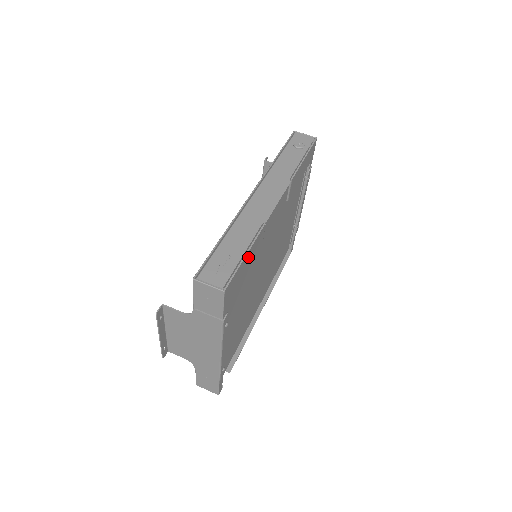
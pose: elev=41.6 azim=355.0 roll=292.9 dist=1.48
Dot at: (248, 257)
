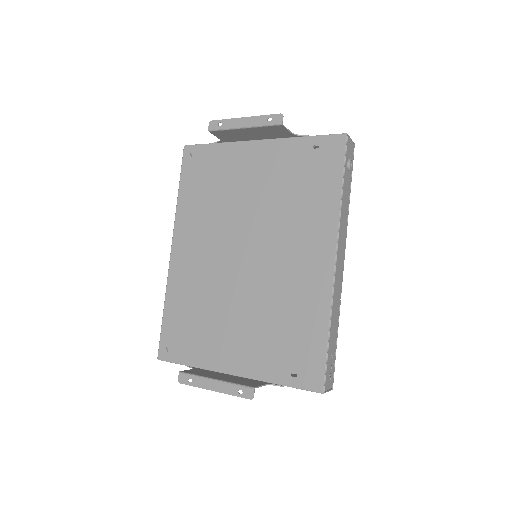
Dot at: occluded
